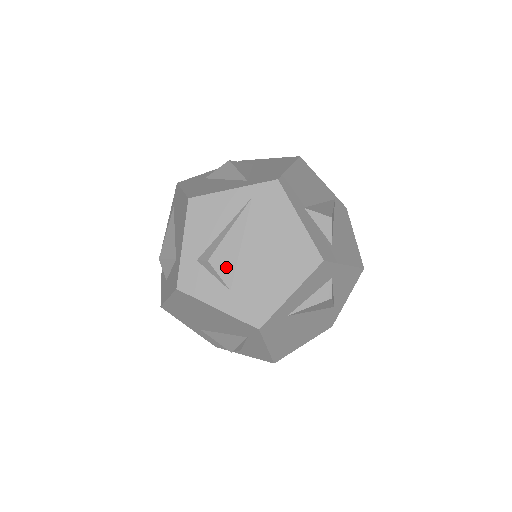
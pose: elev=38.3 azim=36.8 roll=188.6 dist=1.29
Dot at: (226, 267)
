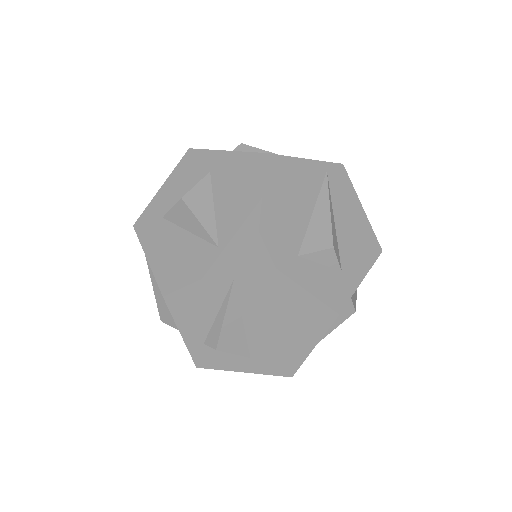
Dot at: (237, 345)
